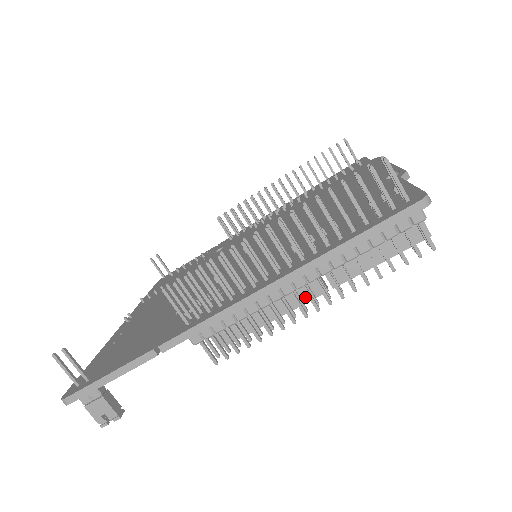
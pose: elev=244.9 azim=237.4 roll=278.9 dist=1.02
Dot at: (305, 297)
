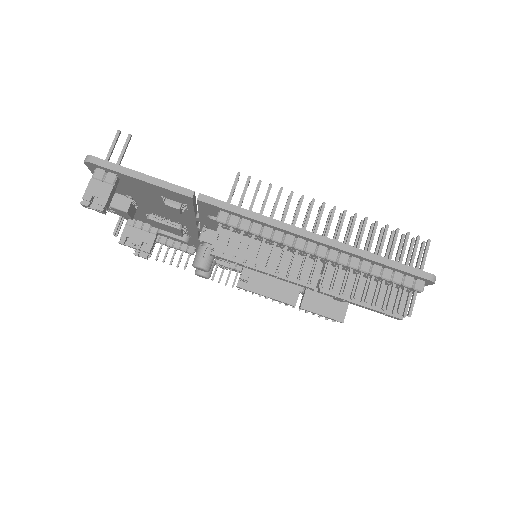
Dot at: occluded
